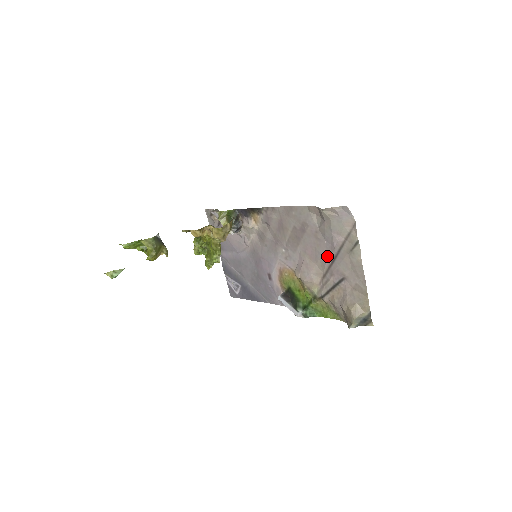
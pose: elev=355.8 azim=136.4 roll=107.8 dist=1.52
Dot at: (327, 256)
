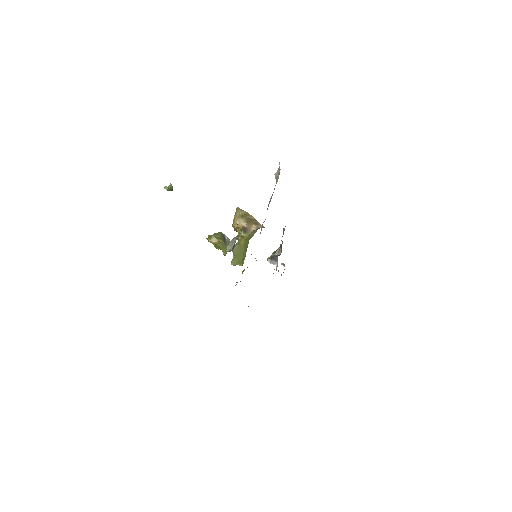
Dot at: occluded
